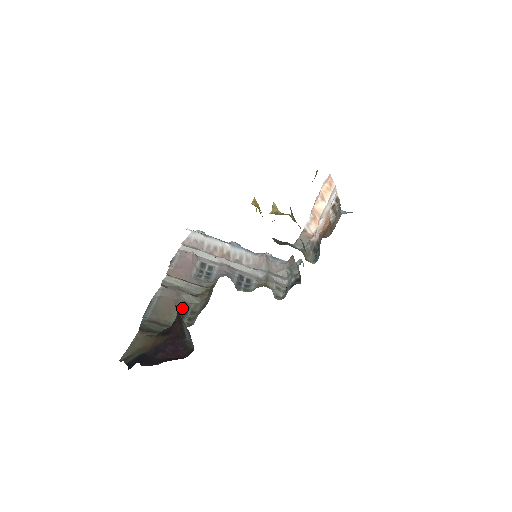
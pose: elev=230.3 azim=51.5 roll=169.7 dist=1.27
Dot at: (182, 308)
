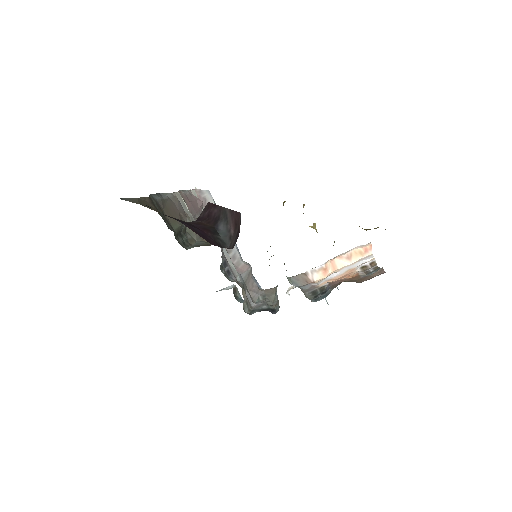
Dot at: (182, 228)
